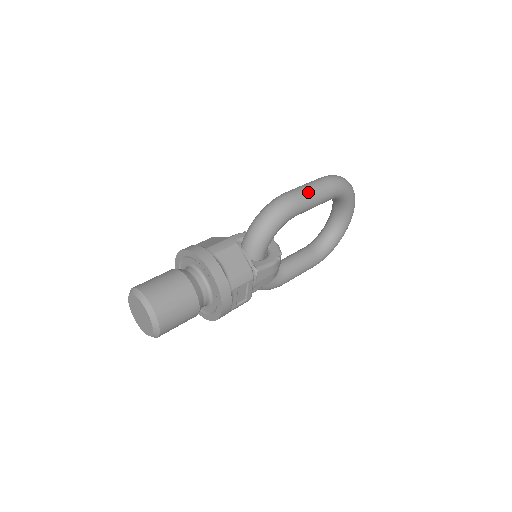
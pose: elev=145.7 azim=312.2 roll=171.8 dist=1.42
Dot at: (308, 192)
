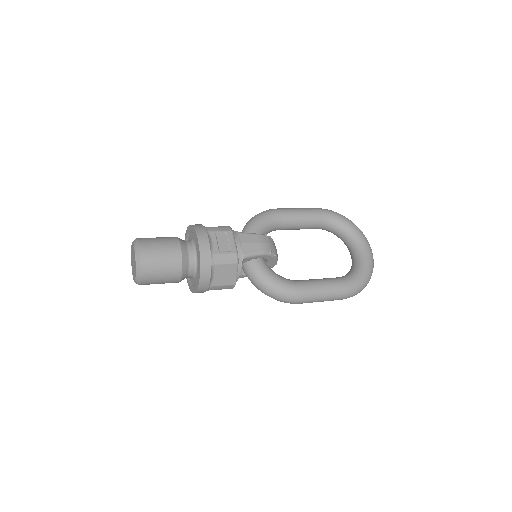
Dot at: (291, 208)
